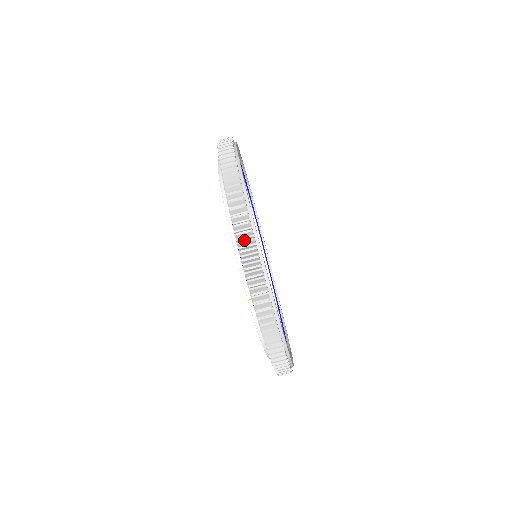
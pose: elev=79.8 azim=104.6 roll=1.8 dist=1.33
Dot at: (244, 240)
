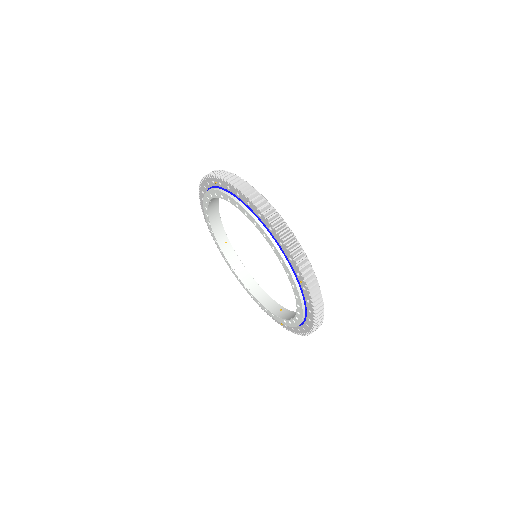
Dot at: (291, 242)
